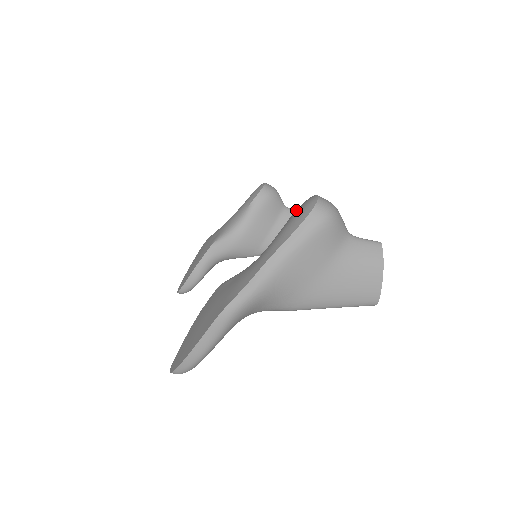
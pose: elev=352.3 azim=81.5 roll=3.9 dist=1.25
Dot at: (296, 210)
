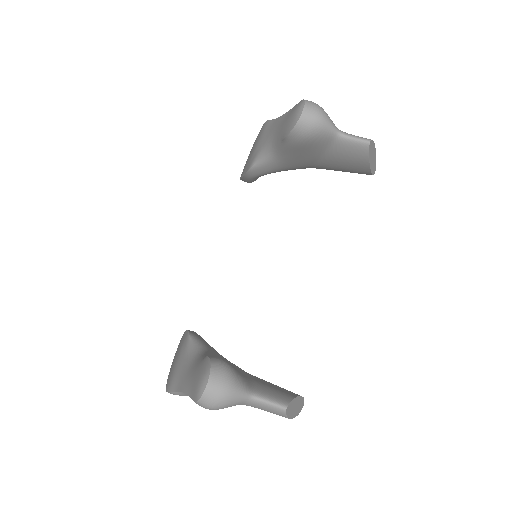
Dot at: (203, 367)
